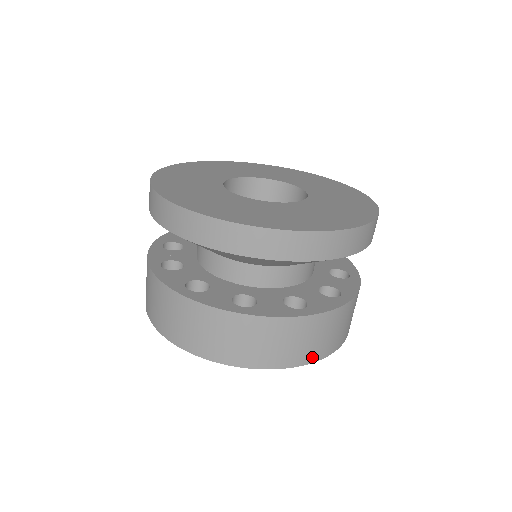
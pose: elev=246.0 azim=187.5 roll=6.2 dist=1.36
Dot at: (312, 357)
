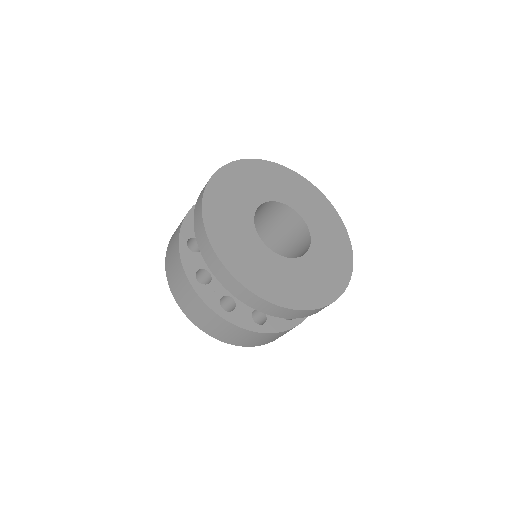
Dot at: occluded
